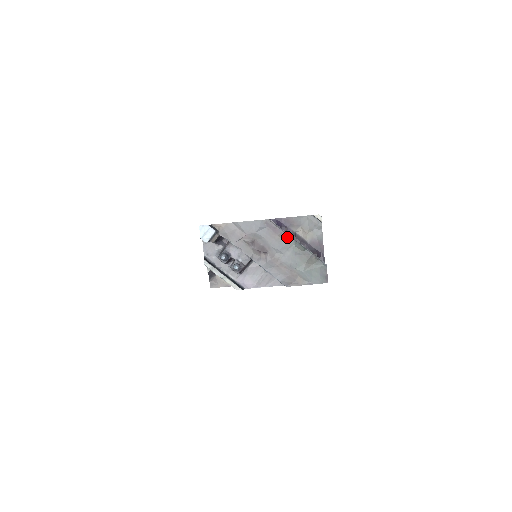
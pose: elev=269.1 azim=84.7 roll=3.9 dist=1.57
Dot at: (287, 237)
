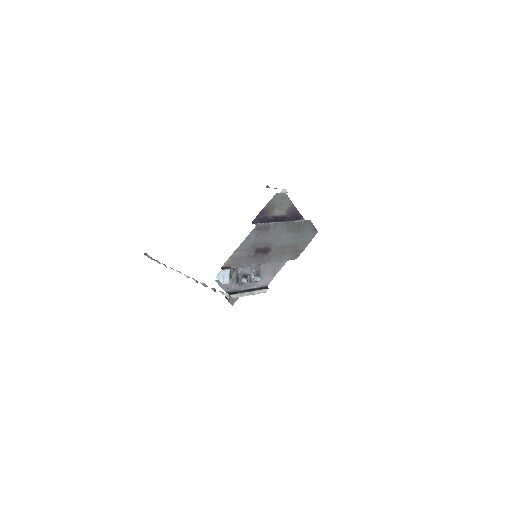
Dot at: (276, 226)
